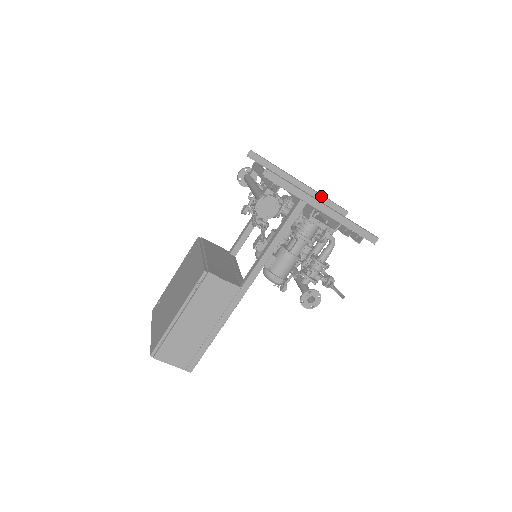
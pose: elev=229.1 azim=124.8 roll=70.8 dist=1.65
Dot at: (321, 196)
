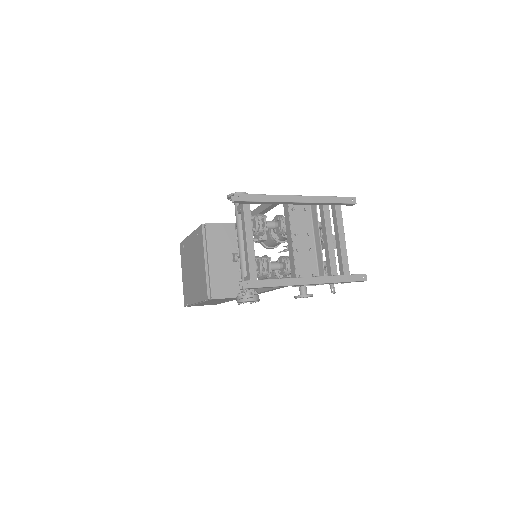
Dot at: (323, 203)
